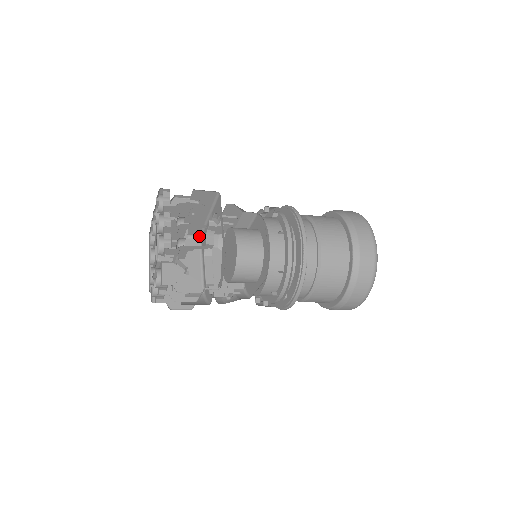
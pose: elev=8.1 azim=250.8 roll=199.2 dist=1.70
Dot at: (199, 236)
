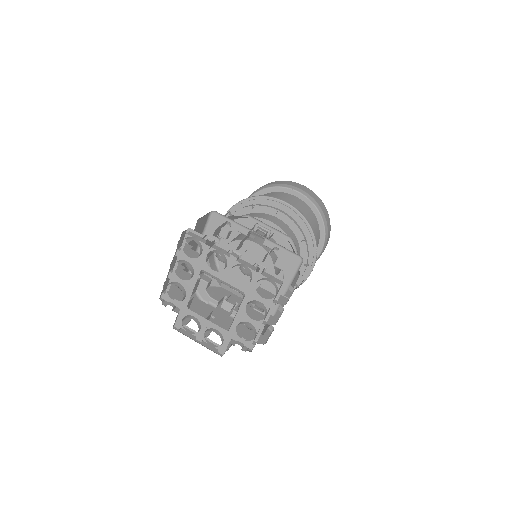
Dot at: occluded
